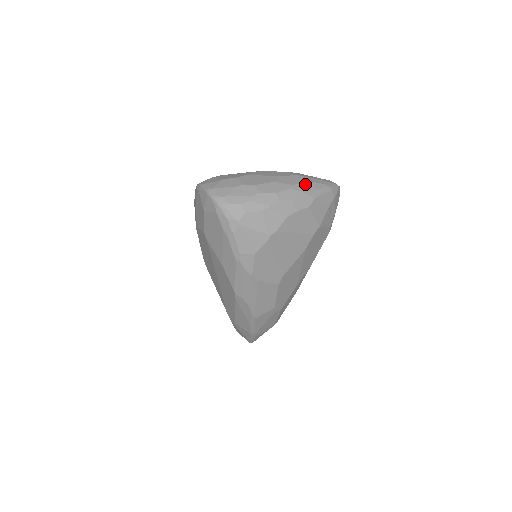
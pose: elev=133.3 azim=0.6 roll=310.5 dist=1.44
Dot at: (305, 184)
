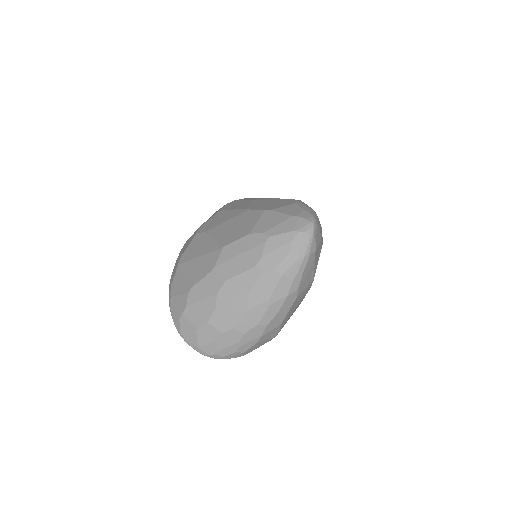
Dot at: (279, 285)
